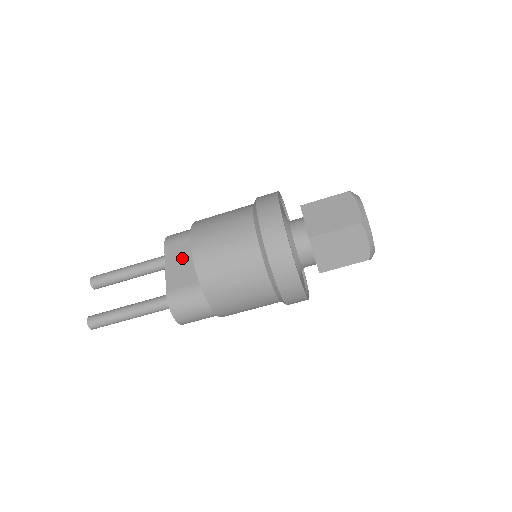
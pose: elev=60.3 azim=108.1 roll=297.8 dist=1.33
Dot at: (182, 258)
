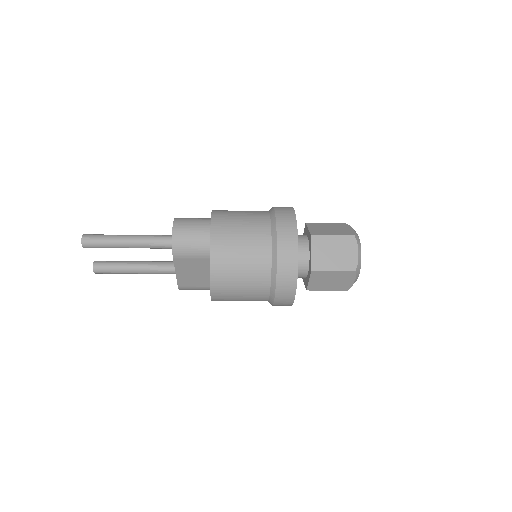
Dot at: (193, 271)
